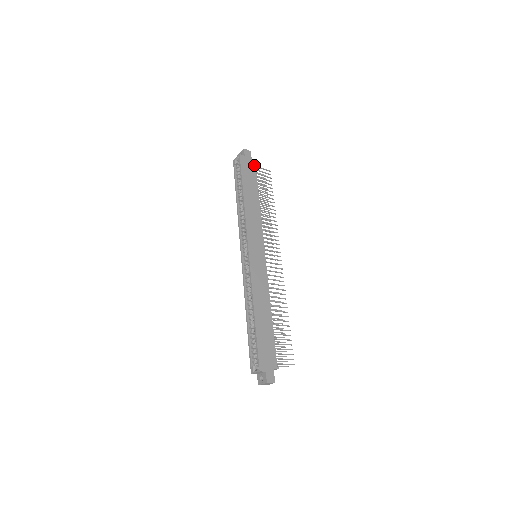
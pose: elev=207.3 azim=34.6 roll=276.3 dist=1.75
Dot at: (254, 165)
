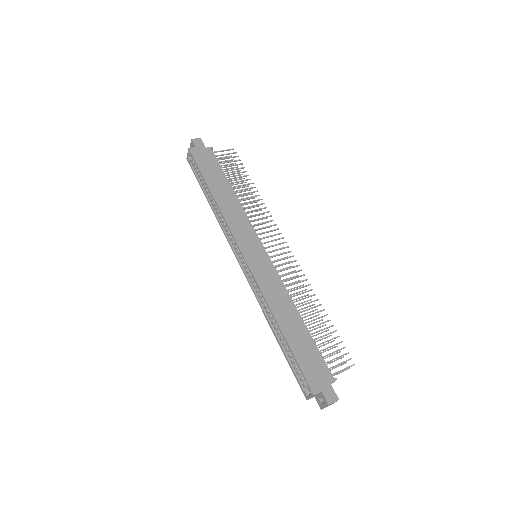
Dot at: (211, 152)
